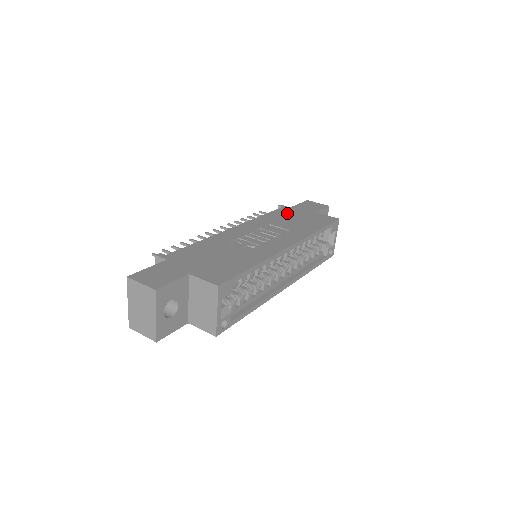
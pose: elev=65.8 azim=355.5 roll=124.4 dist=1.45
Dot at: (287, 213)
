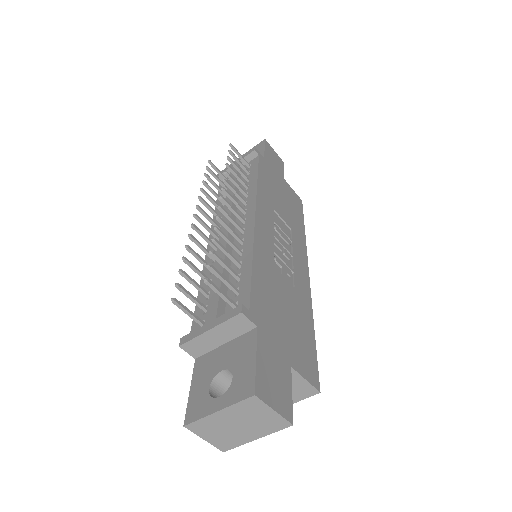
Dot at: (270, 177)
